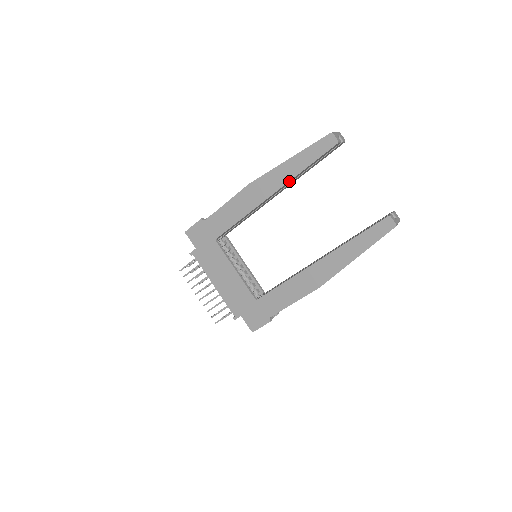
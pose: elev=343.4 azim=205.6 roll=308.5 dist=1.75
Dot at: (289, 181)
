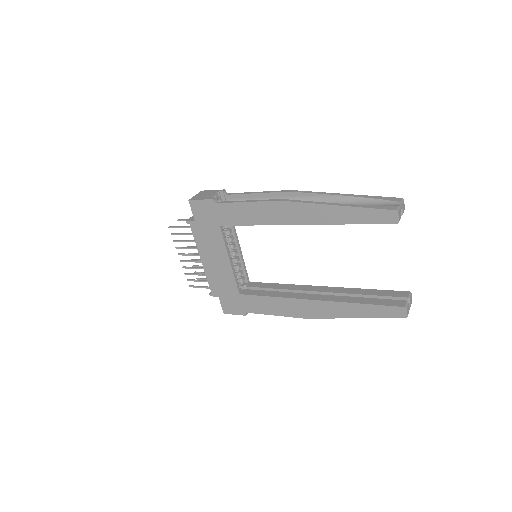
Dot at: (326, 224)
